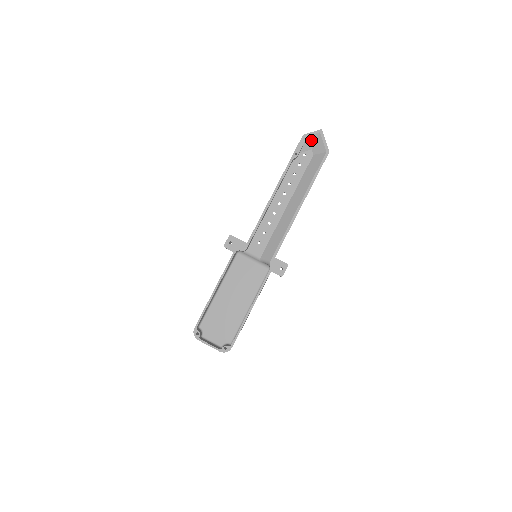
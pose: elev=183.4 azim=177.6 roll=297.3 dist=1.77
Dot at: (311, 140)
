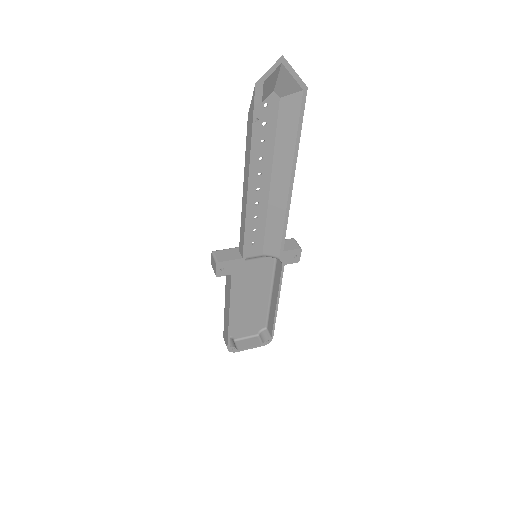
Dot at: (270, 81)
